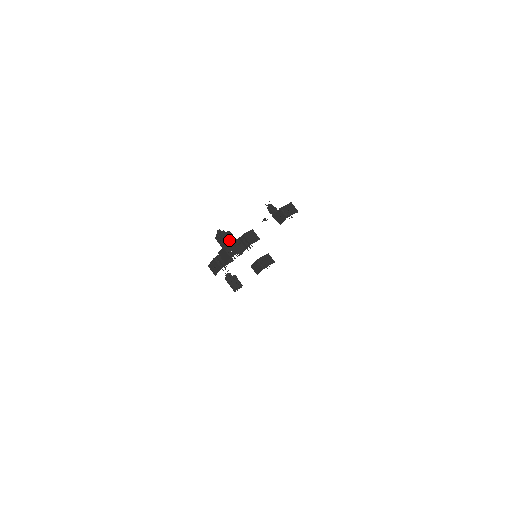
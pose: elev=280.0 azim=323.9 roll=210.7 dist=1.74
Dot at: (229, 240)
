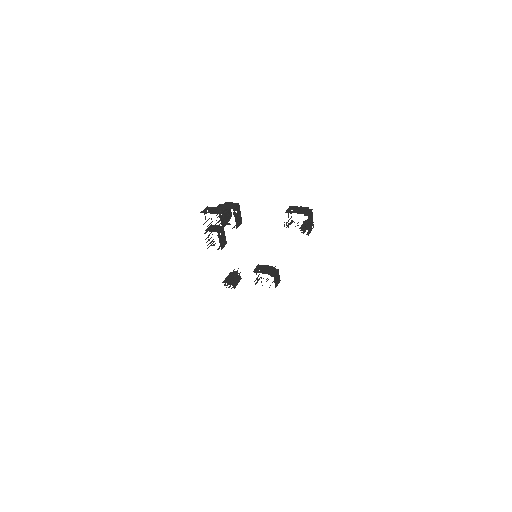
Dot at: occluded
